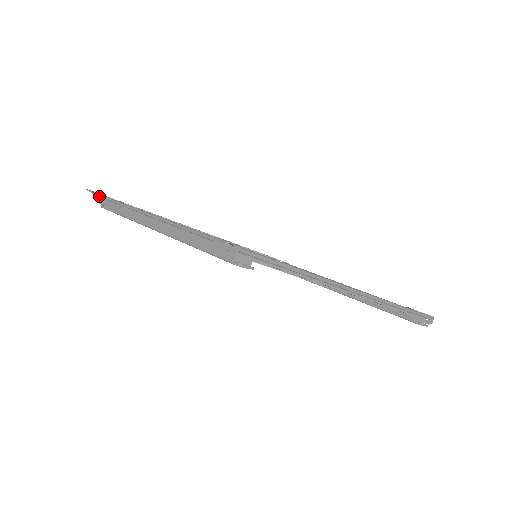
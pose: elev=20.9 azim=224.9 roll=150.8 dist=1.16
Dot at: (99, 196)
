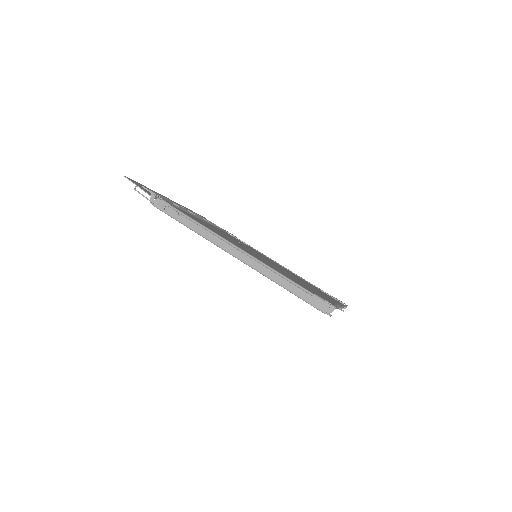
Dot at: (154, 197)
